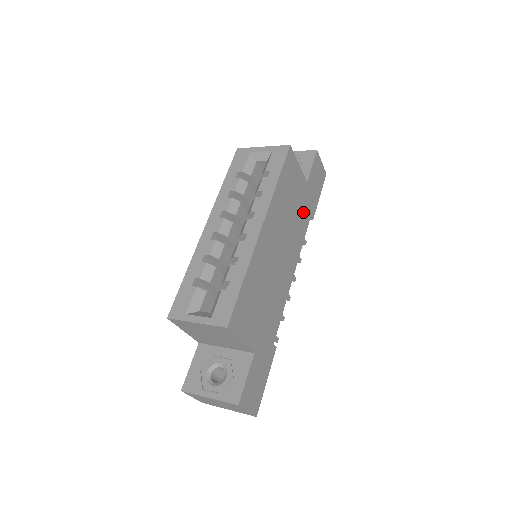
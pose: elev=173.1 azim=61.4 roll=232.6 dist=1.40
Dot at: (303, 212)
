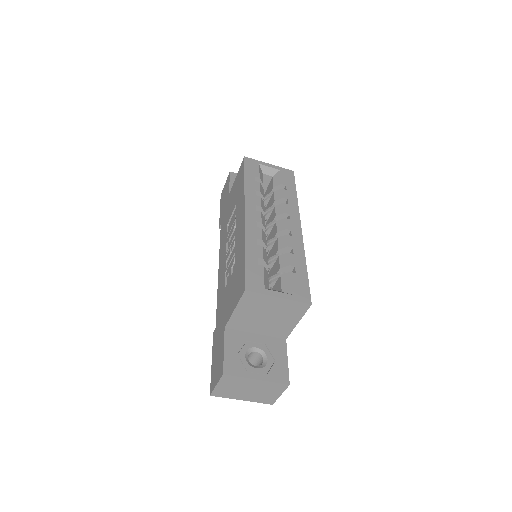
Dot at: occluded
